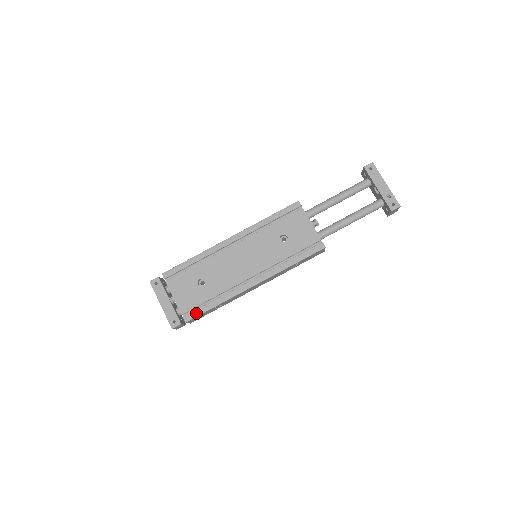
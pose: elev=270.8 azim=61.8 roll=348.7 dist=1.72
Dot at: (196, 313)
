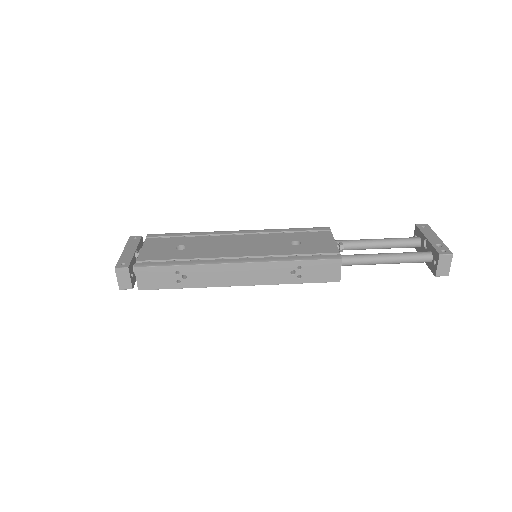
Dot at: (153, 264)
